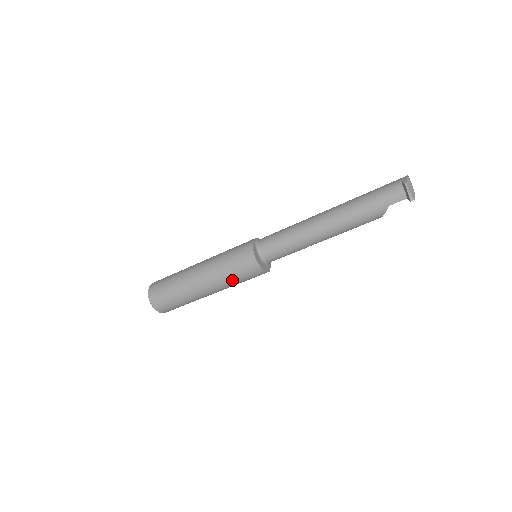
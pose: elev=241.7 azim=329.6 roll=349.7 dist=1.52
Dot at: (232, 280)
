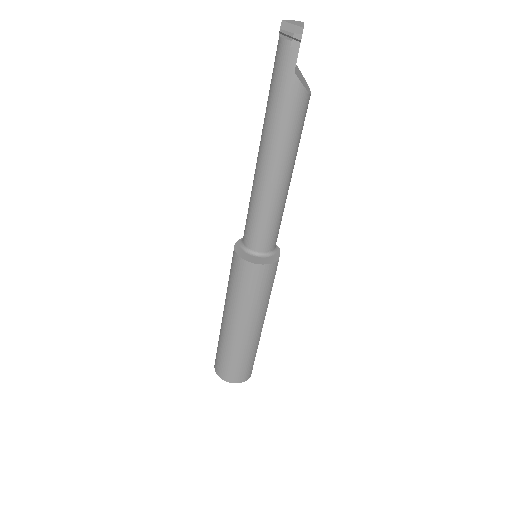
Dot at: (254, 300)
